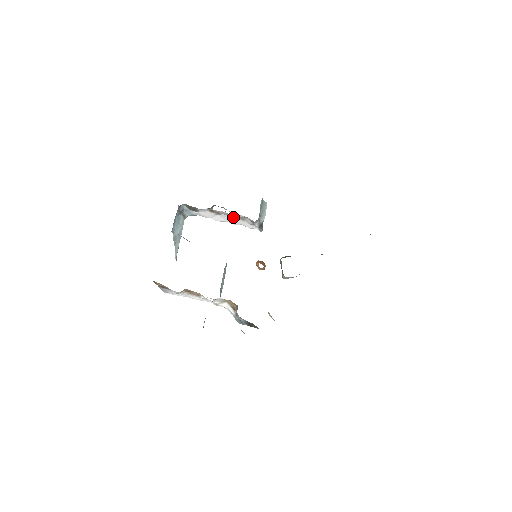
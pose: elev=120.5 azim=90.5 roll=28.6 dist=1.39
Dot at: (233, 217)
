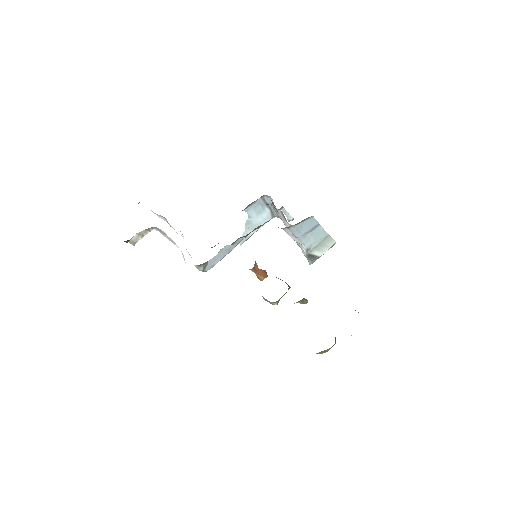
Dot at: occluded
